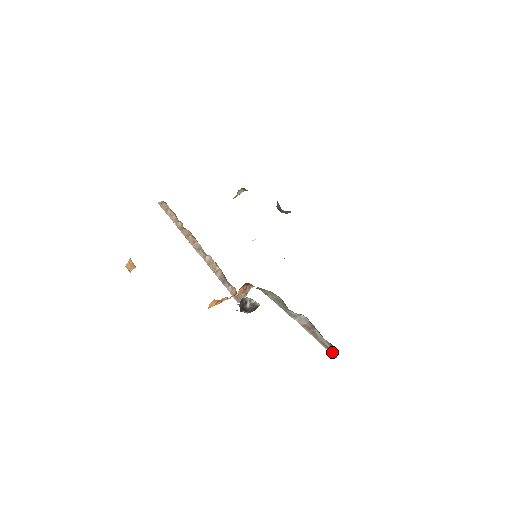
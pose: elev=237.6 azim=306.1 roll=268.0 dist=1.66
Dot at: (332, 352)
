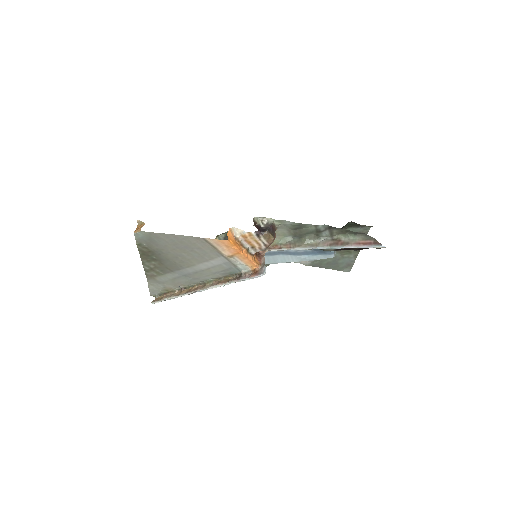
Dot at: (372, 244)
